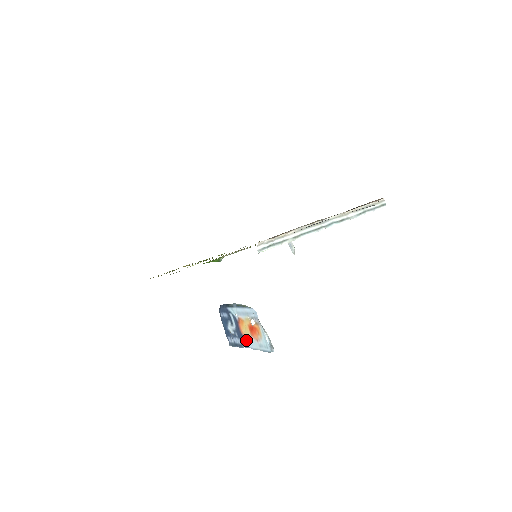
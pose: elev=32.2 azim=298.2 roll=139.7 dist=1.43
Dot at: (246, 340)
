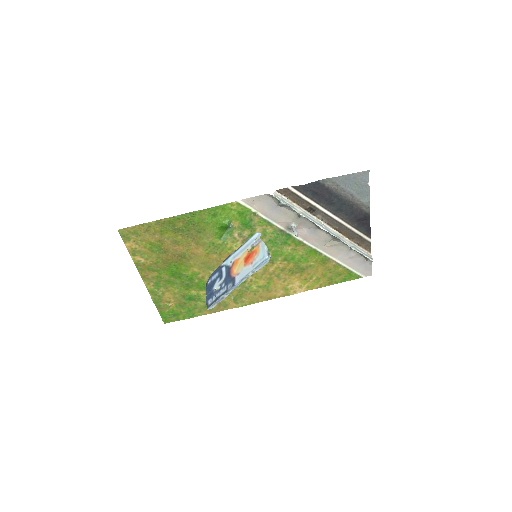
Dot at: (236, 277)
